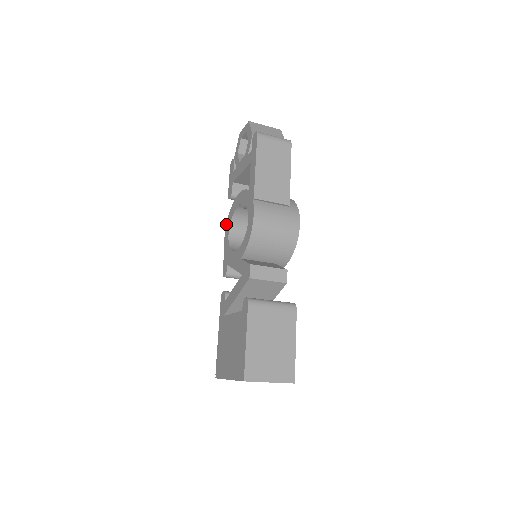
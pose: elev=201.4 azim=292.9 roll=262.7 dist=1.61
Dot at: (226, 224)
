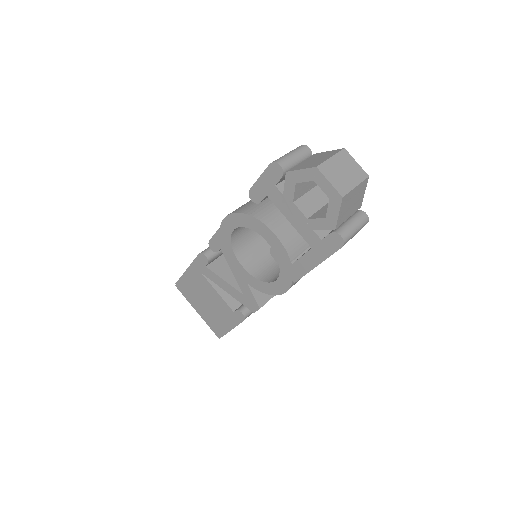
Dot at: (233, 214)
